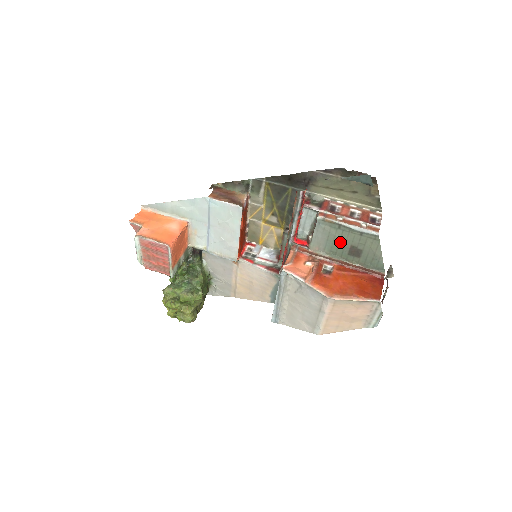
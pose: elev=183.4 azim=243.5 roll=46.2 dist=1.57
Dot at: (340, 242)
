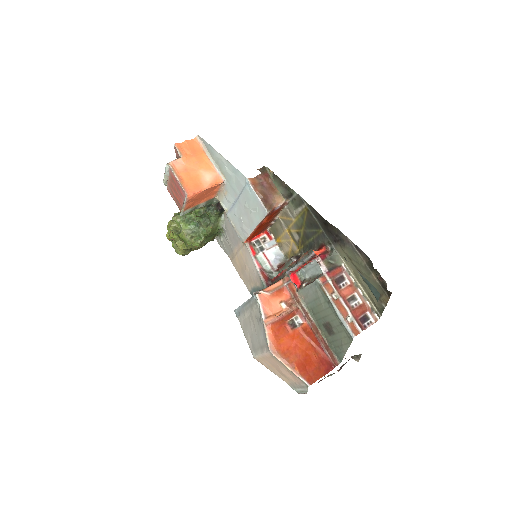
Dot at: (322, 311)
